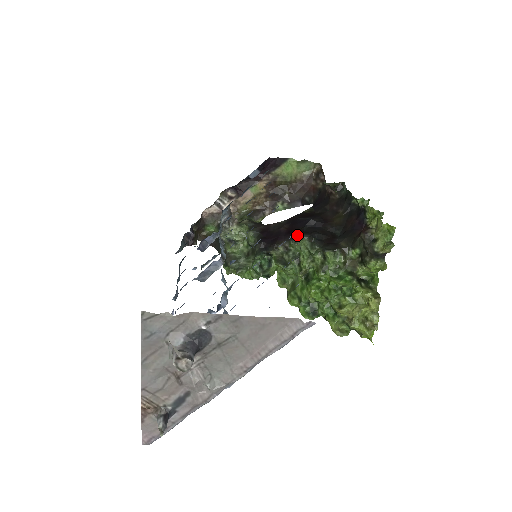
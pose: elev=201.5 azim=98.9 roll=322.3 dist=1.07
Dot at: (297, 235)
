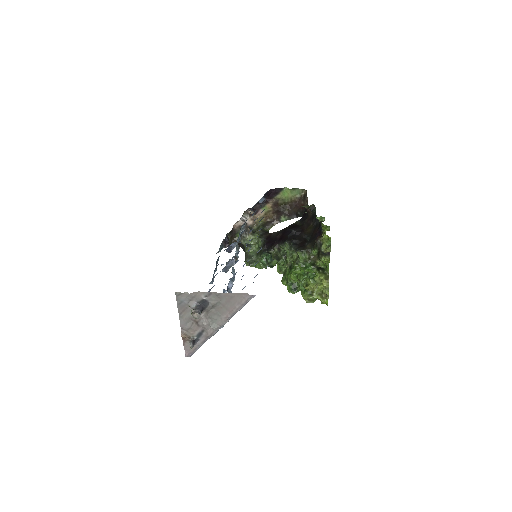
Dot at: (284, 241)
